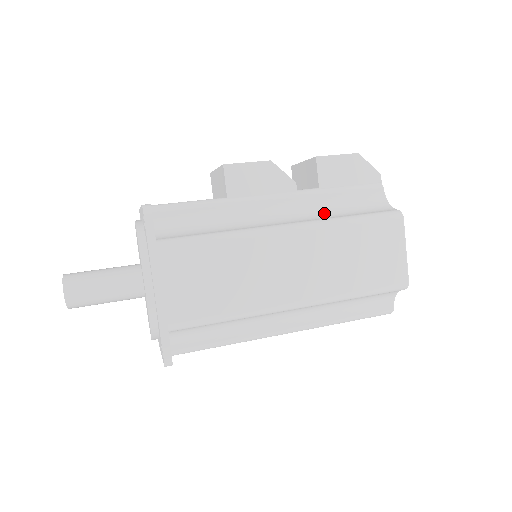
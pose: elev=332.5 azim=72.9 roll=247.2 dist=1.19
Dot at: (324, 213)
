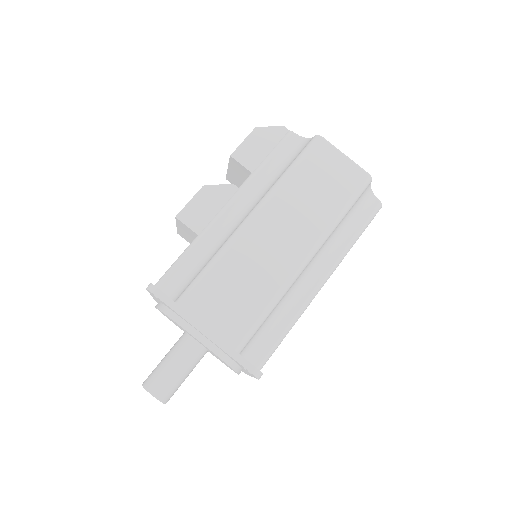
Dot at: (269, 184)
